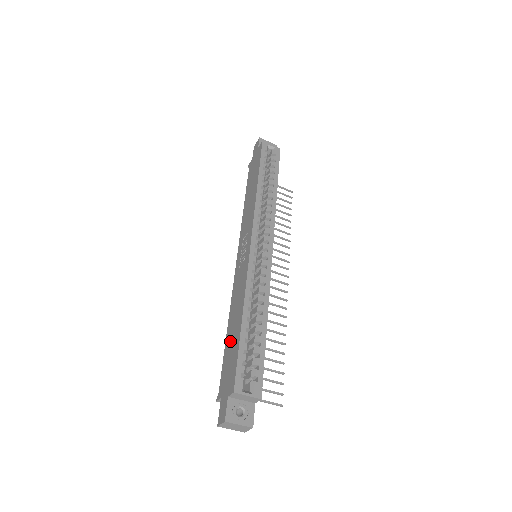
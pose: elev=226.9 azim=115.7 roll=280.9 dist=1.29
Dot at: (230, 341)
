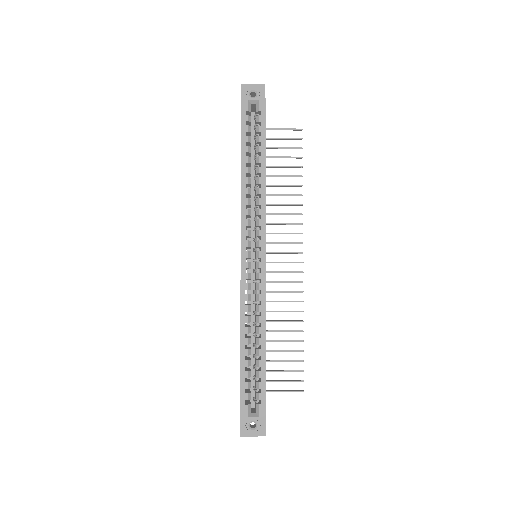
Dot at: occluded
